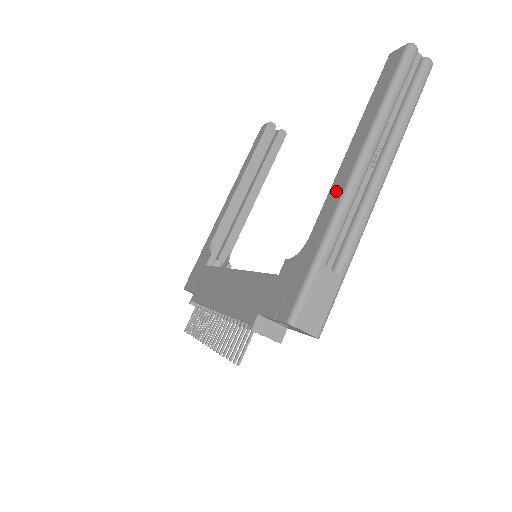
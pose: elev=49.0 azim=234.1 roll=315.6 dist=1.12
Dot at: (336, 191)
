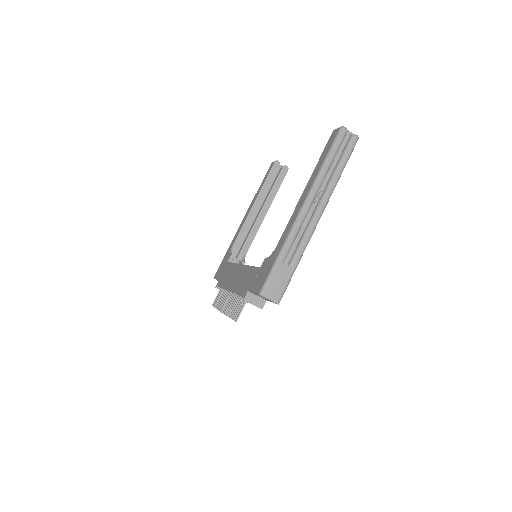
Dot at: (293, 218)
